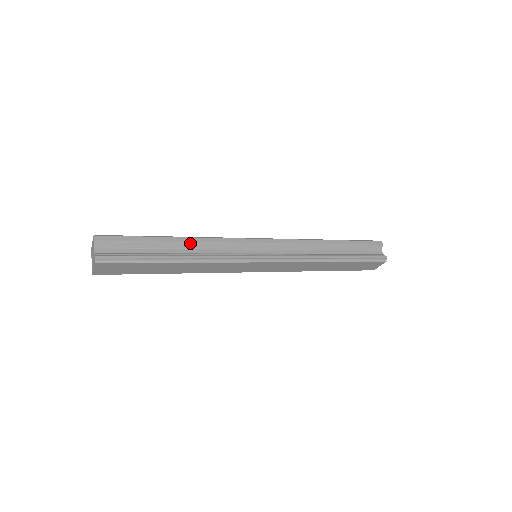
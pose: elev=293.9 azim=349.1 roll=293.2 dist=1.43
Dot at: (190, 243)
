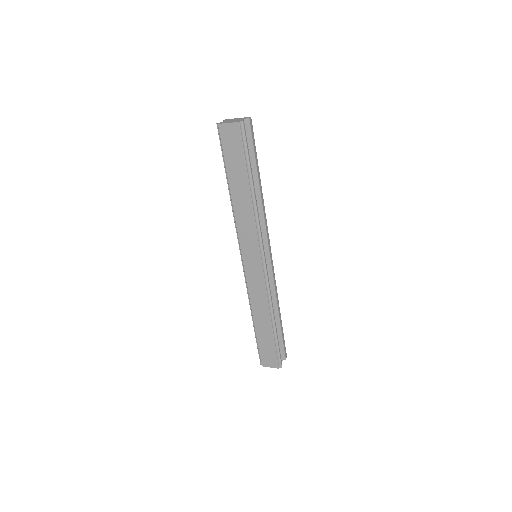
Dot at: (260, 195)
